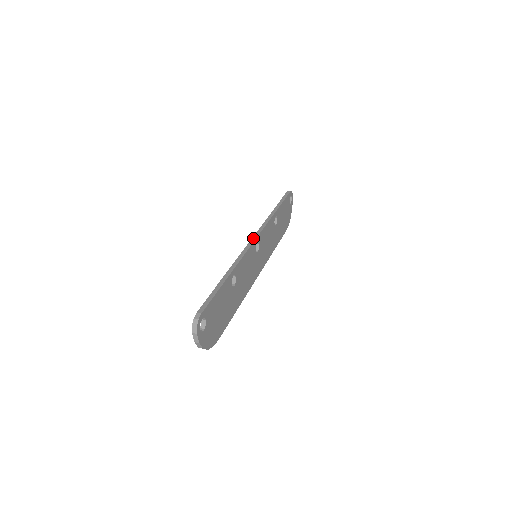
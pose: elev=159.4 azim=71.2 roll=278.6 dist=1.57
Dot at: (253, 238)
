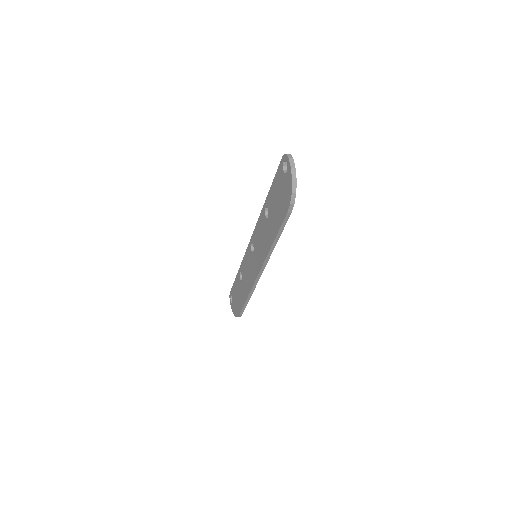
Dot at: occluded
